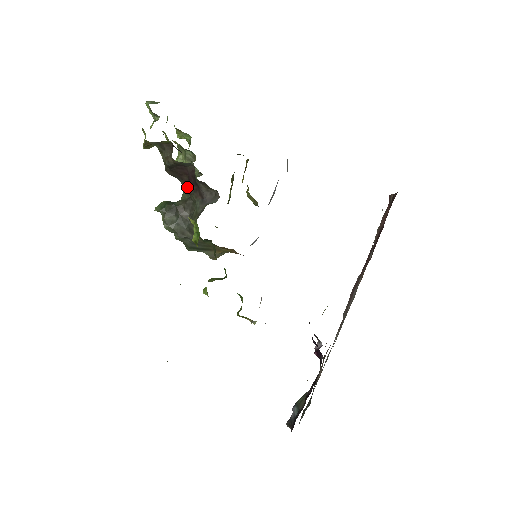
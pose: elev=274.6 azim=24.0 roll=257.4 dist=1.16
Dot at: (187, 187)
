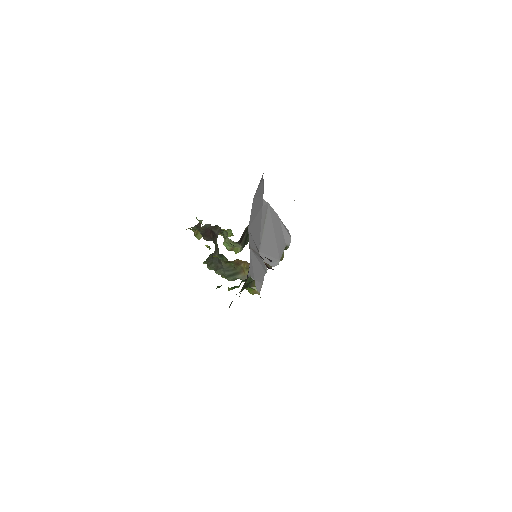
Dot at: occluded
